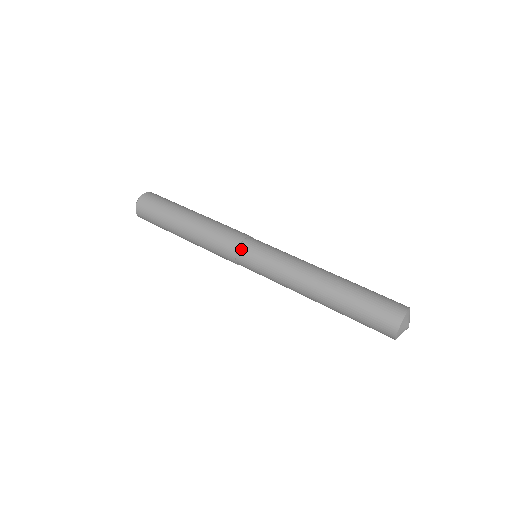
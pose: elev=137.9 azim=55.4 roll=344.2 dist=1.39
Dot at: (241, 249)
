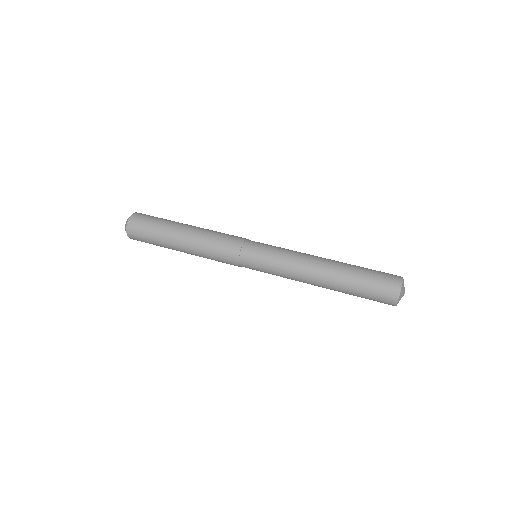
Dot at: (243, 251)
